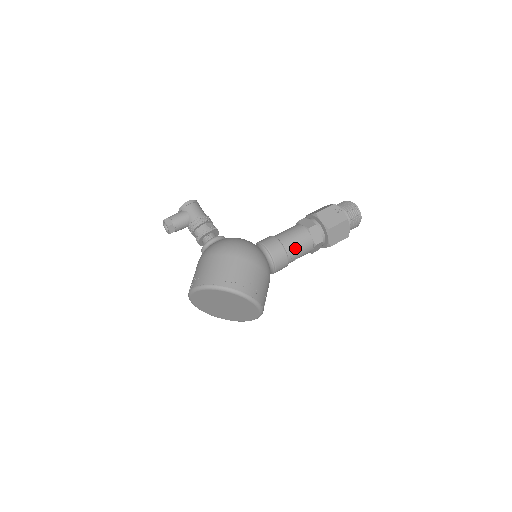
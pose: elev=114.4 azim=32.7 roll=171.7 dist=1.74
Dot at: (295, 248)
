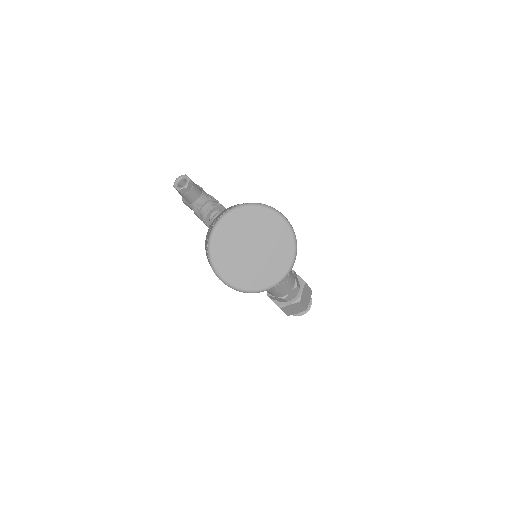
Dot at: occluded
